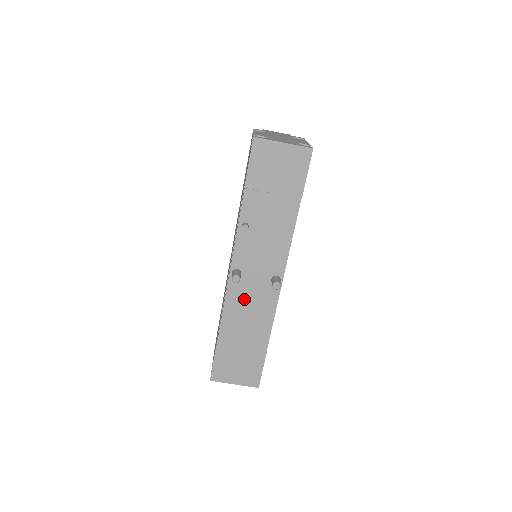
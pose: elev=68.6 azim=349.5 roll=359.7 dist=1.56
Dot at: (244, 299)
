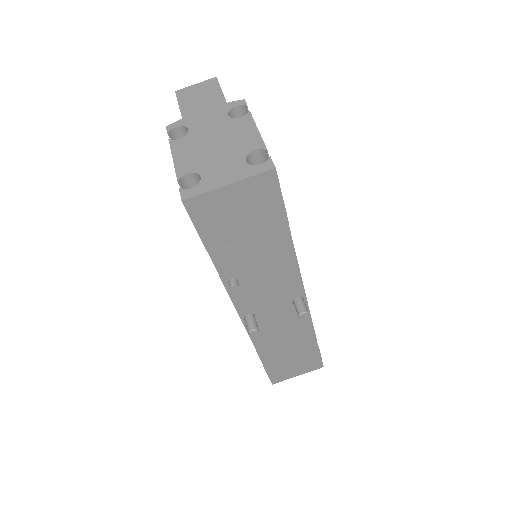
Dot at: (271, 328)
